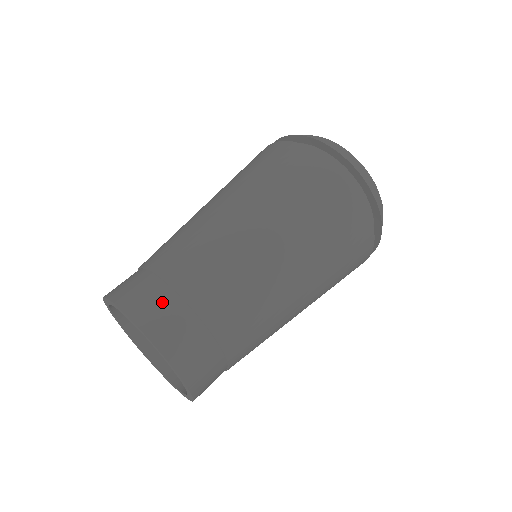
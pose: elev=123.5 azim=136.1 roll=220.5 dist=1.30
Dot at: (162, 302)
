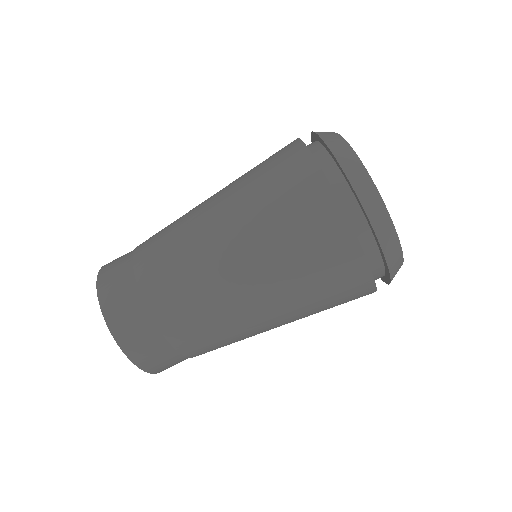
Dot at: (166, 358)
